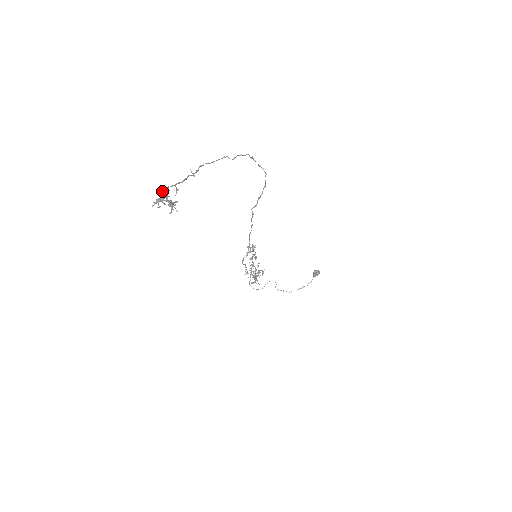
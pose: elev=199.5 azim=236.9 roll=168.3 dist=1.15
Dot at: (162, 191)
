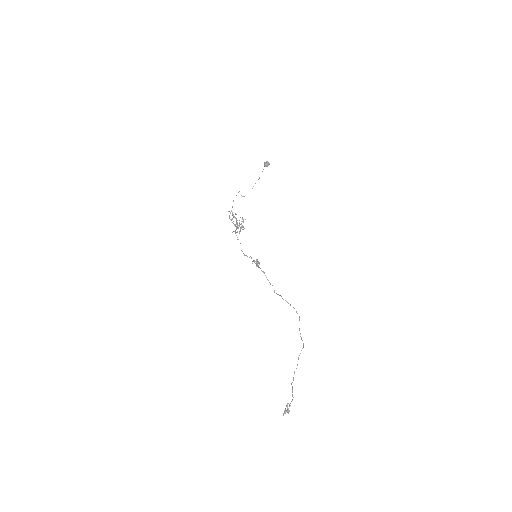
Dot at: occluded
